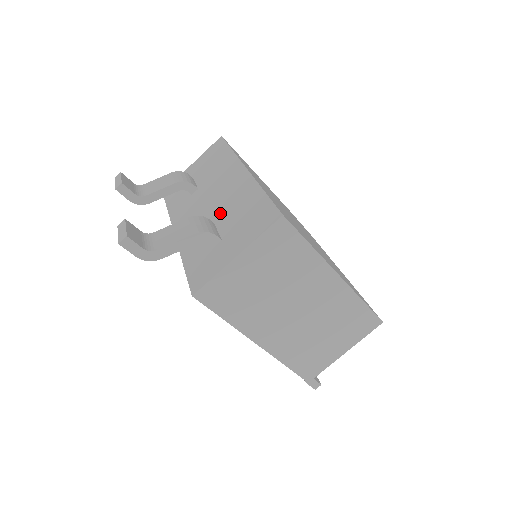
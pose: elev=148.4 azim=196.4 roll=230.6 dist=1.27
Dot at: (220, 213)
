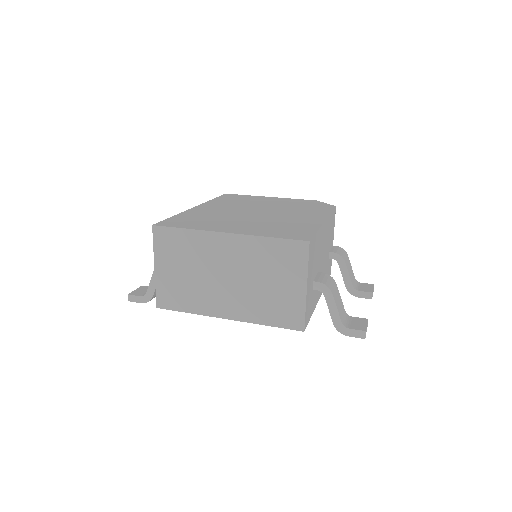
Dot at: occluded
